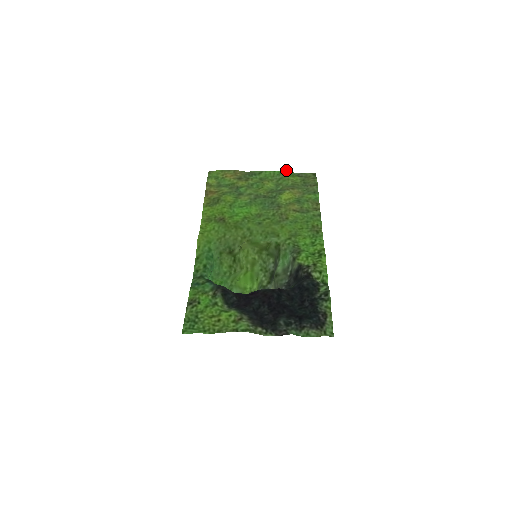
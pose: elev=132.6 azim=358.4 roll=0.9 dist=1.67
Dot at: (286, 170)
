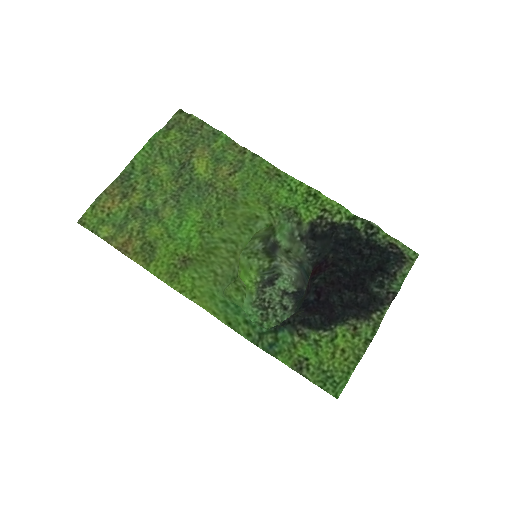
Dot at: occluded
